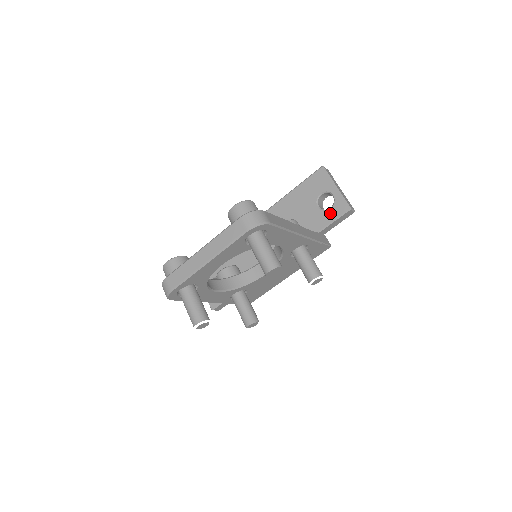
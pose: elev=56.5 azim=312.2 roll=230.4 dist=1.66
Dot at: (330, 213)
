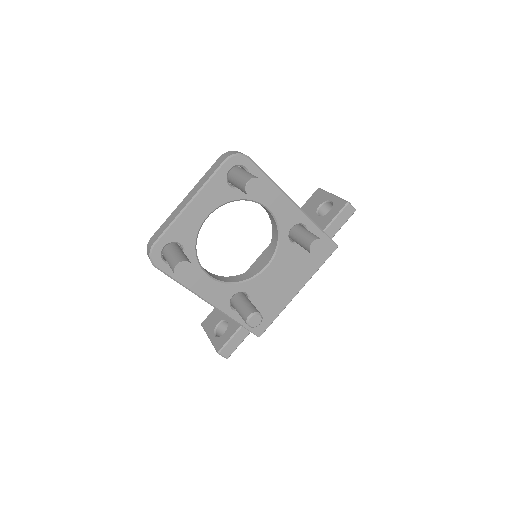
Dot at: (330, 214)
